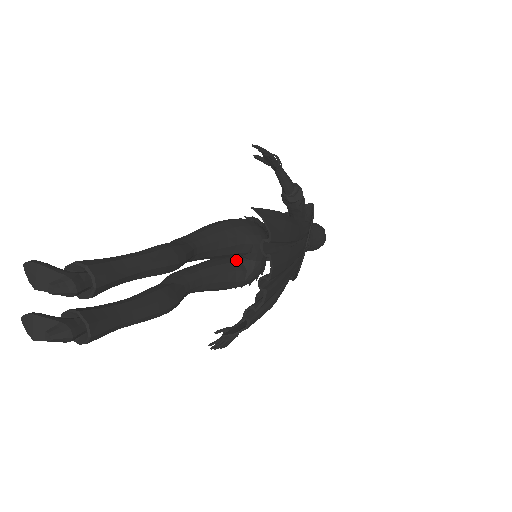
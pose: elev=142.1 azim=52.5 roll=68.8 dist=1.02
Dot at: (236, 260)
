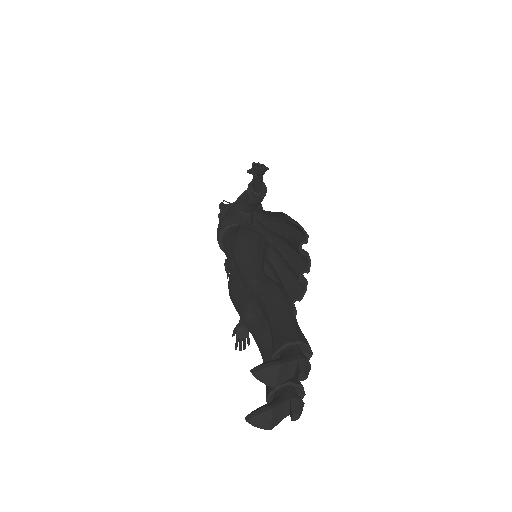
Dot at: occluded
